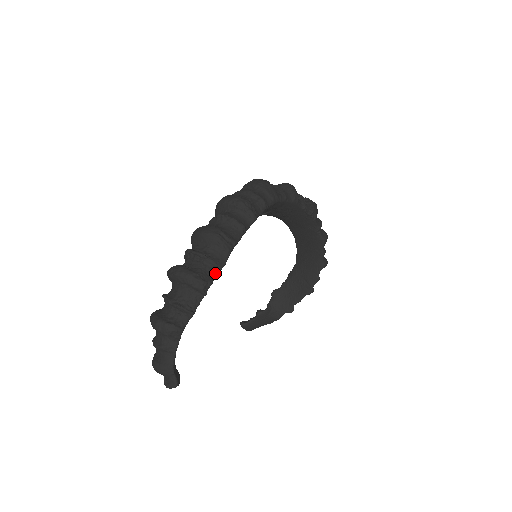
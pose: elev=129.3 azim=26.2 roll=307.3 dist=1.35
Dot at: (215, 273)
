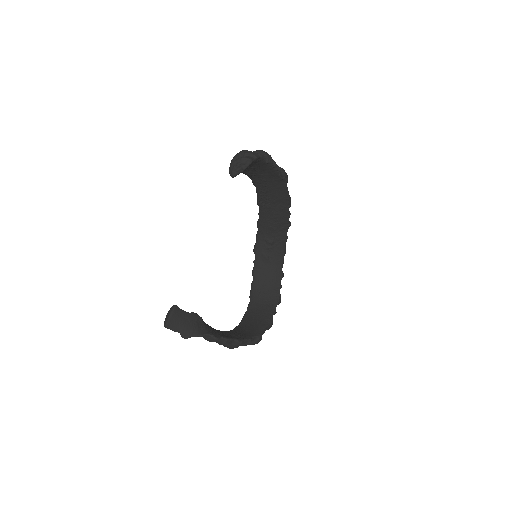
Dot at: (286, 188)
